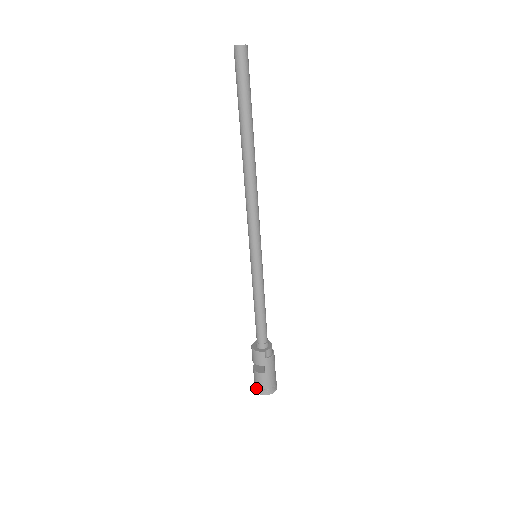
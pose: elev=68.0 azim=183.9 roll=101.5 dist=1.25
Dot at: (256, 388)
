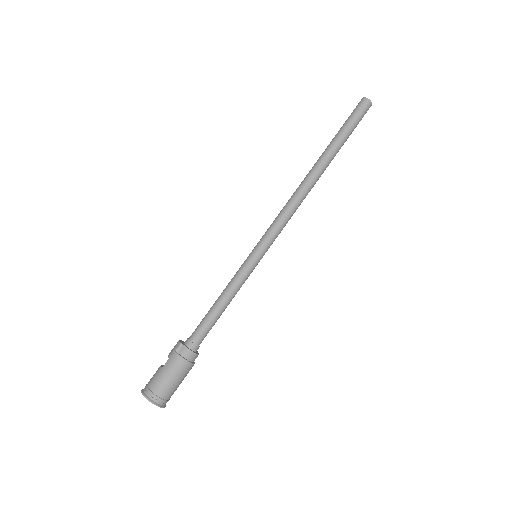
Dot at: occluded
